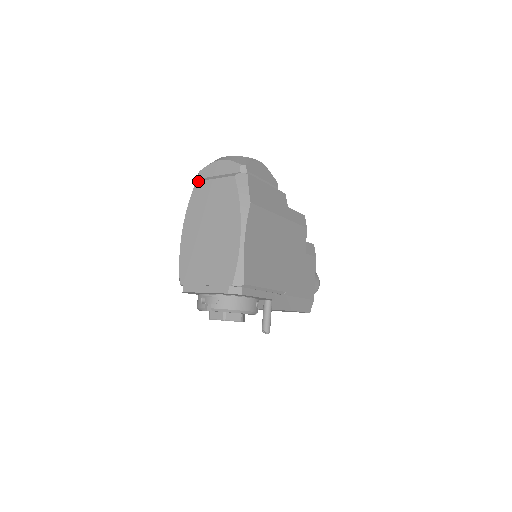
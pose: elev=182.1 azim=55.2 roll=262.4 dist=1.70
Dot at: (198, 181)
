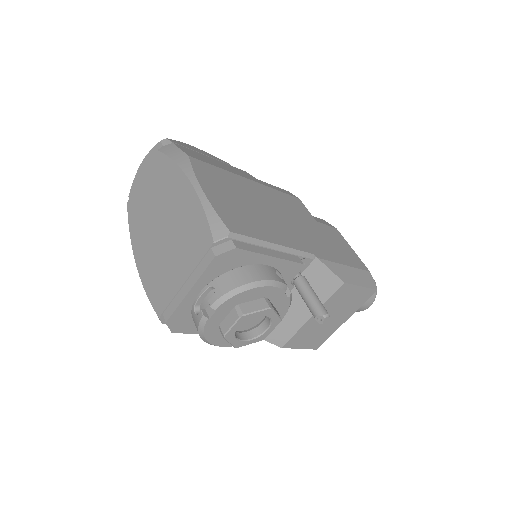
Dot at: (128, 200)
